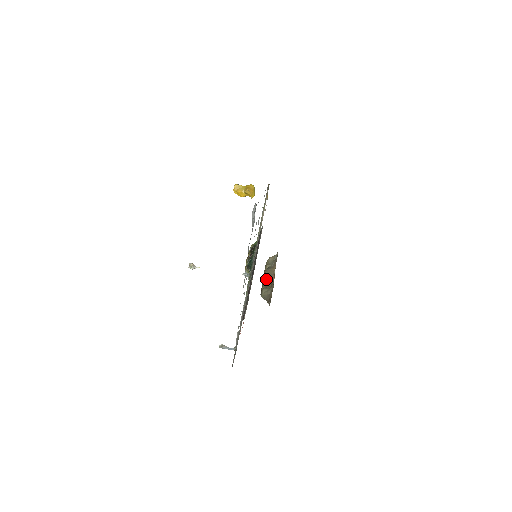
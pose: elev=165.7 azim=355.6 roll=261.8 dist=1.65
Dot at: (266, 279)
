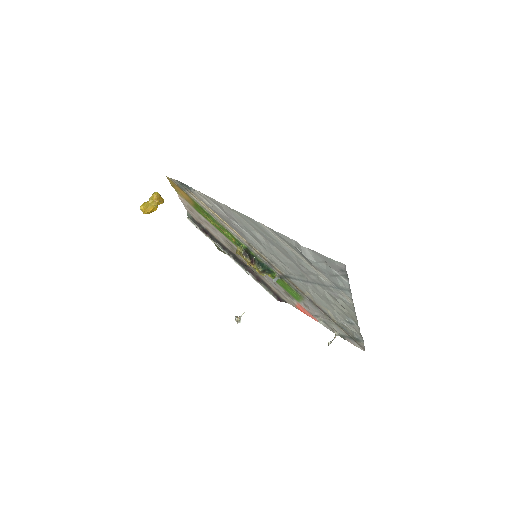
Dot at: occluded
